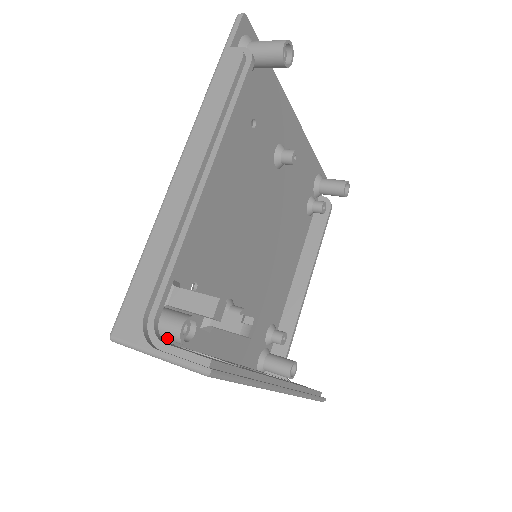
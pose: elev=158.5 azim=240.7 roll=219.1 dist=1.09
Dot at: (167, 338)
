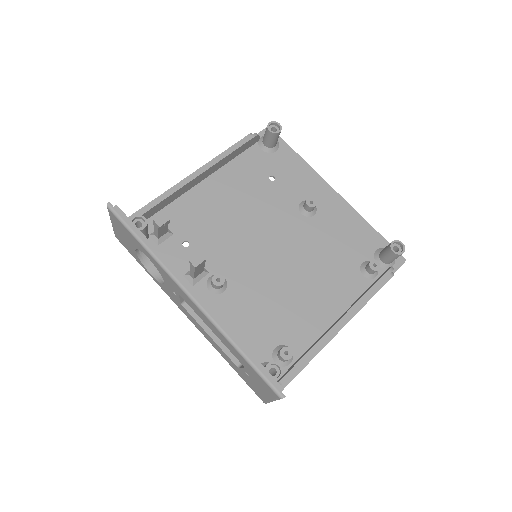
Dot at: occluded
